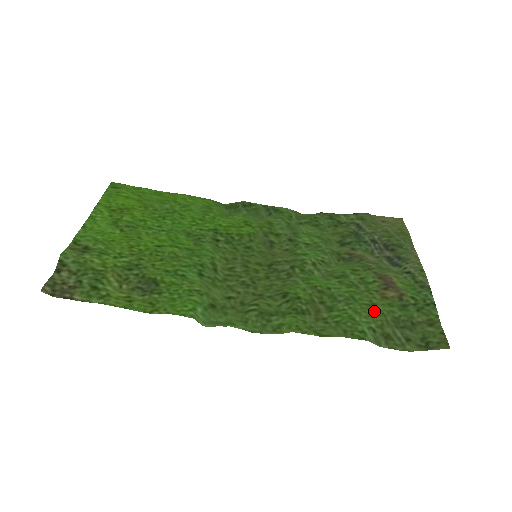
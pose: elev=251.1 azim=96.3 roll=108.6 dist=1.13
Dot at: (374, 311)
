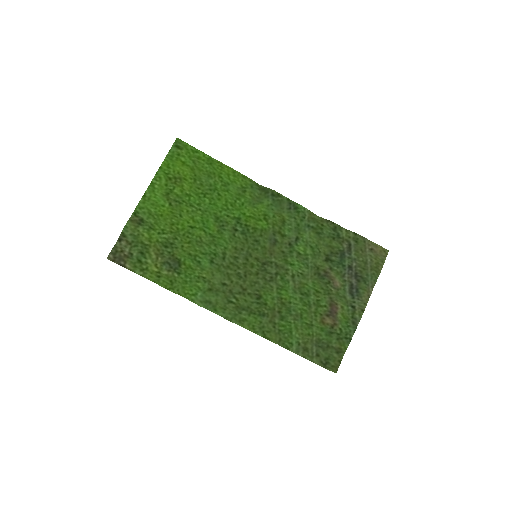
Dot at: (308, 331)
